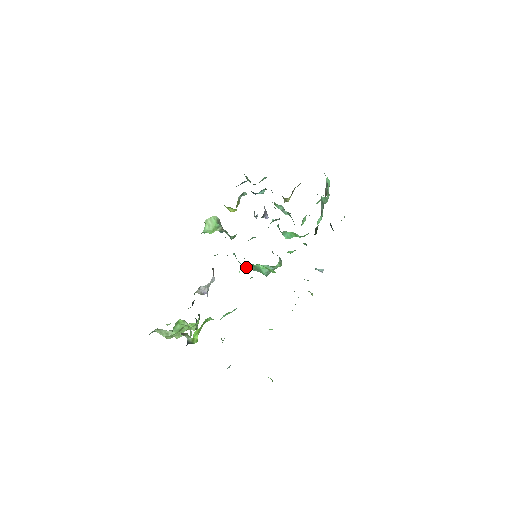
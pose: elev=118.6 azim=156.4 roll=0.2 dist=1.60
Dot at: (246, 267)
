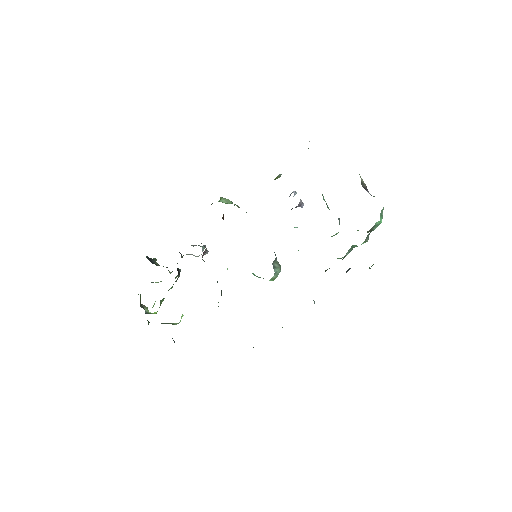
Dot at: occluded
